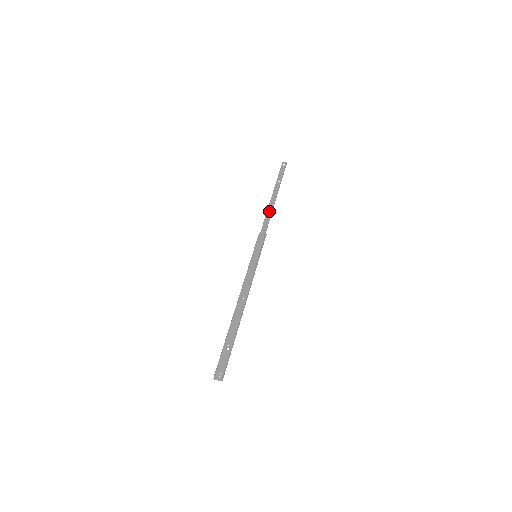
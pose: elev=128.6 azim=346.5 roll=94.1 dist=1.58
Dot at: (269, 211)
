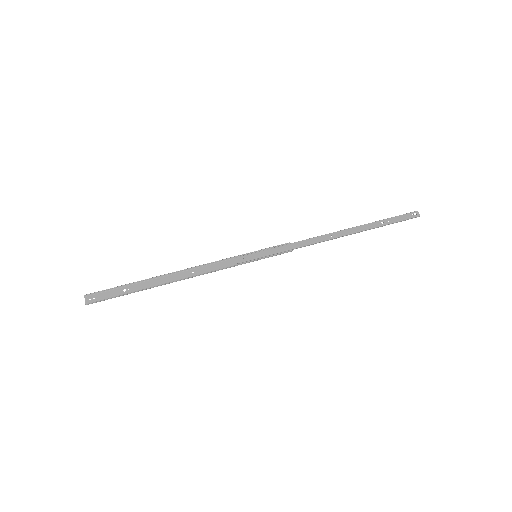
Dot at: (329, 236)
